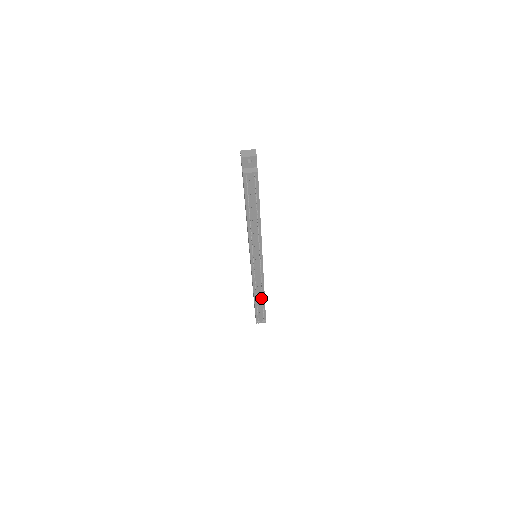
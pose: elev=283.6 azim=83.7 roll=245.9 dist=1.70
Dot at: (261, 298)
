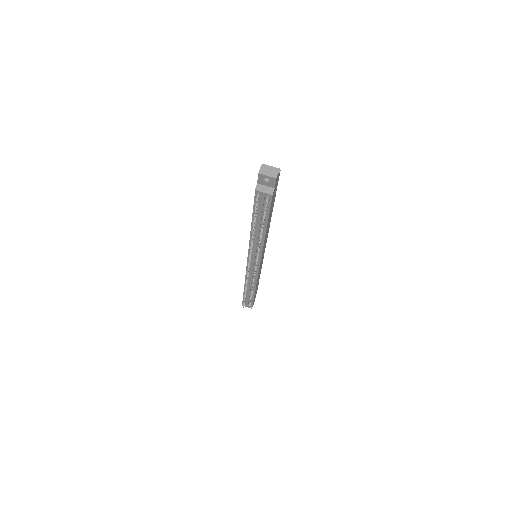
Dot at: (251, 290)
